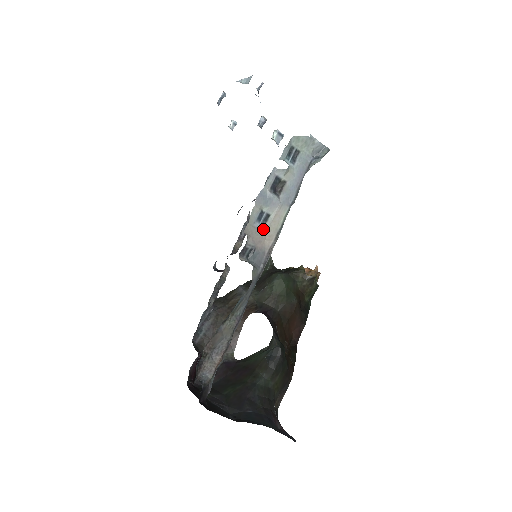
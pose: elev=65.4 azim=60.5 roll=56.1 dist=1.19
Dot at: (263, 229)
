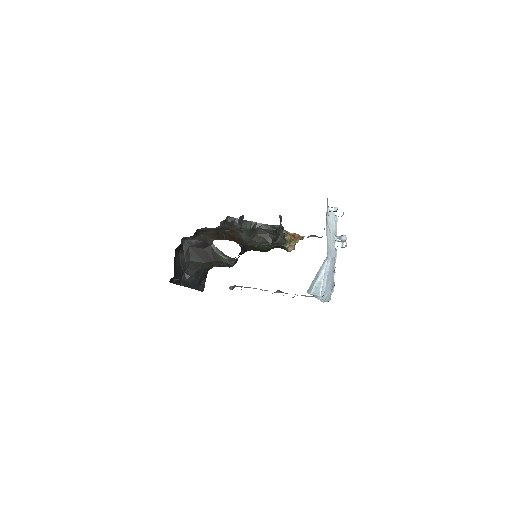
Dot at: (254, 288)
